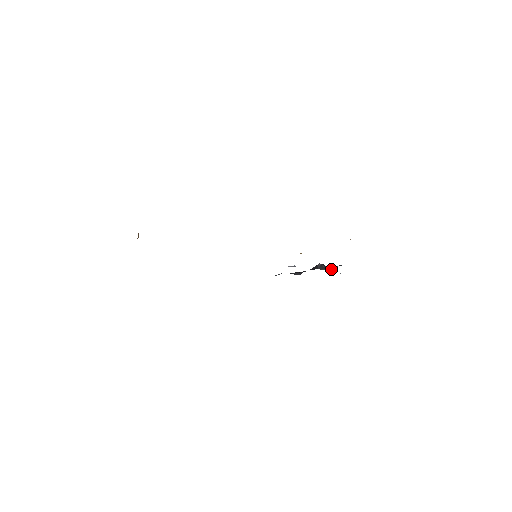
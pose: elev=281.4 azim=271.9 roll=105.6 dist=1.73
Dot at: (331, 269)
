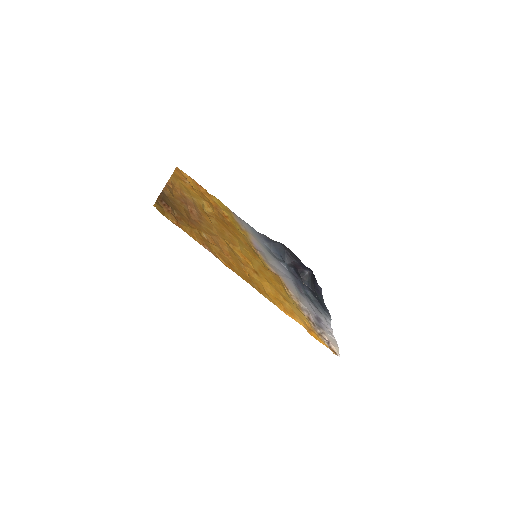
Dot at: (310, 287)
